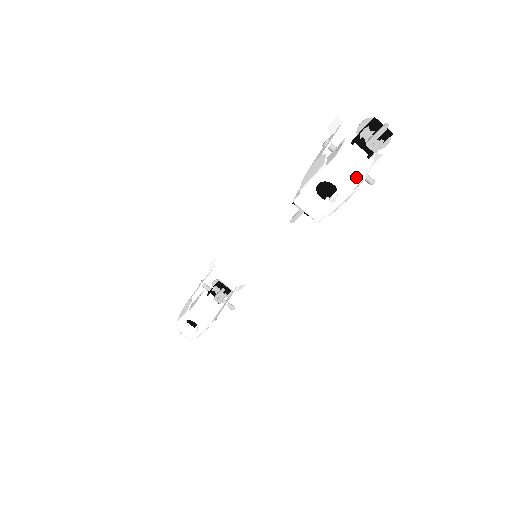
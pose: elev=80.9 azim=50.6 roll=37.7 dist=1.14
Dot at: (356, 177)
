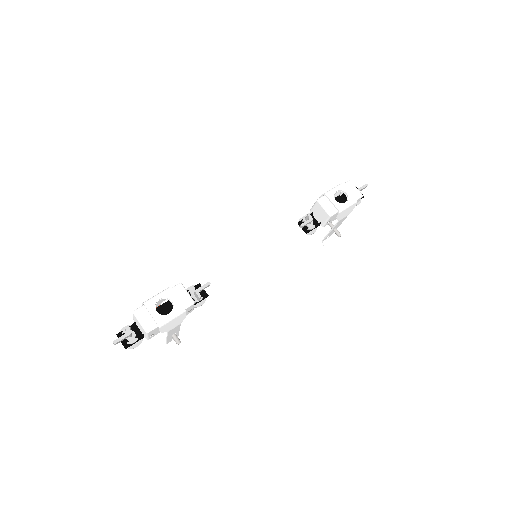
Dot at: (359, 193)
